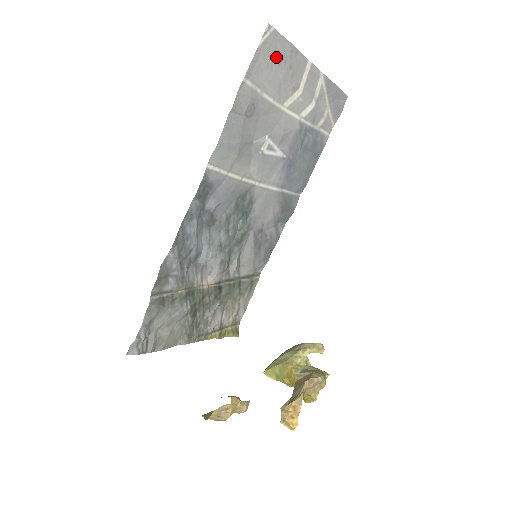
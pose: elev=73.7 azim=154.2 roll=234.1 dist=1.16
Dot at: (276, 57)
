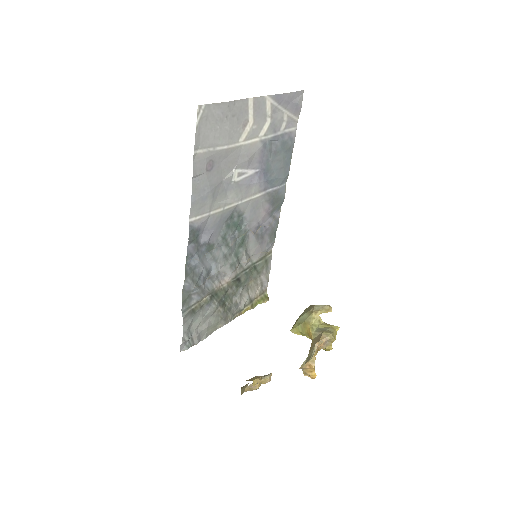
Dot at: (216, 119)
